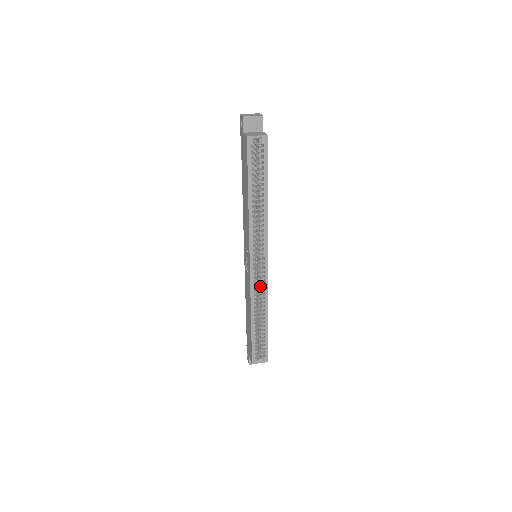
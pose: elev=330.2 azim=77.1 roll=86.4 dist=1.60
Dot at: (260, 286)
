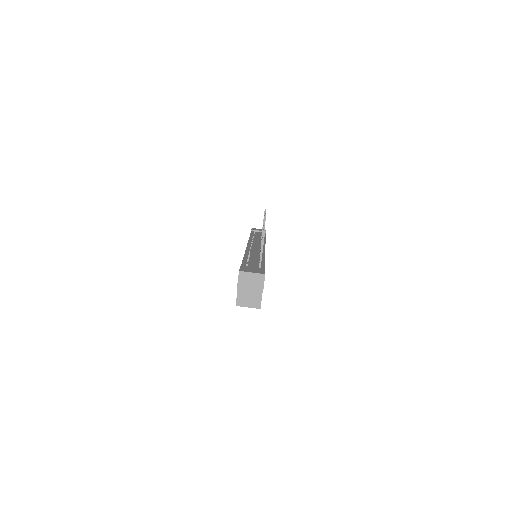
Dot at: occluded
